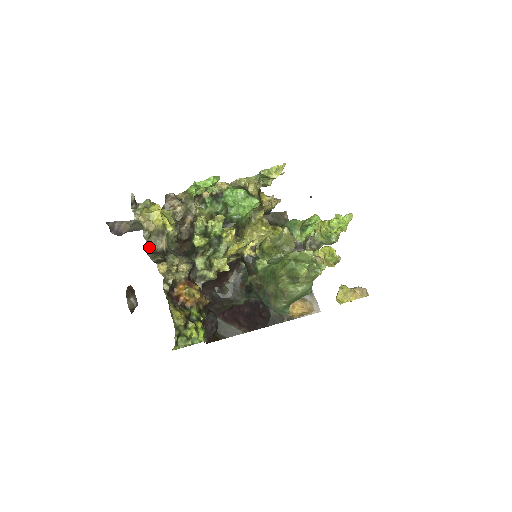
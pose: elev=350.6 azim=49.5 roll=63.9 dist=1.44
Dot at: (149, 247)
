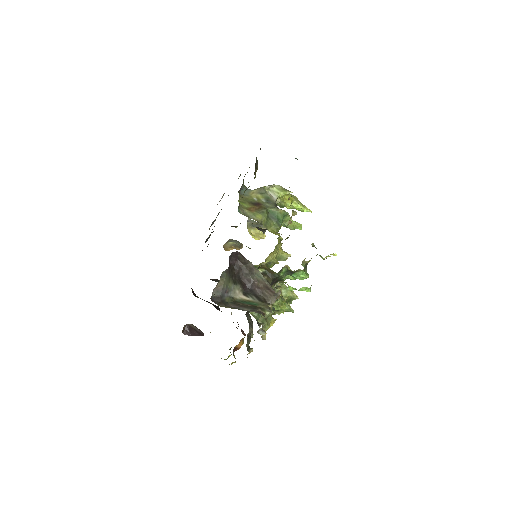
Dot at: occluded
